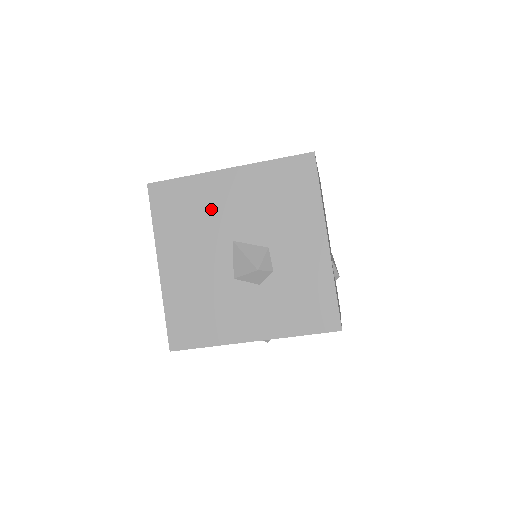
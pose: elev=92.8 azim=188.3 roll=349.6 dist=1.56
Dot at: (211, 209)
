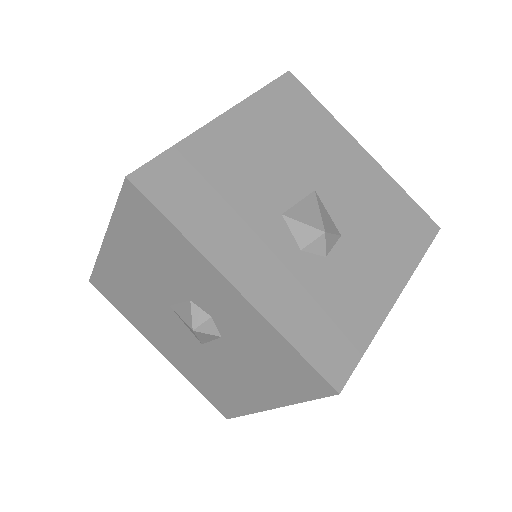
Dot at: (322, 150)
